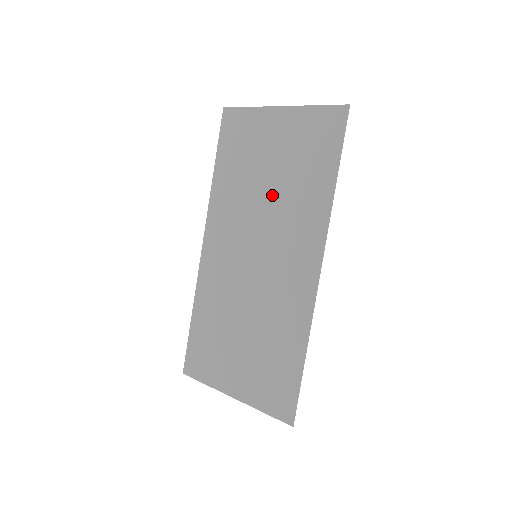
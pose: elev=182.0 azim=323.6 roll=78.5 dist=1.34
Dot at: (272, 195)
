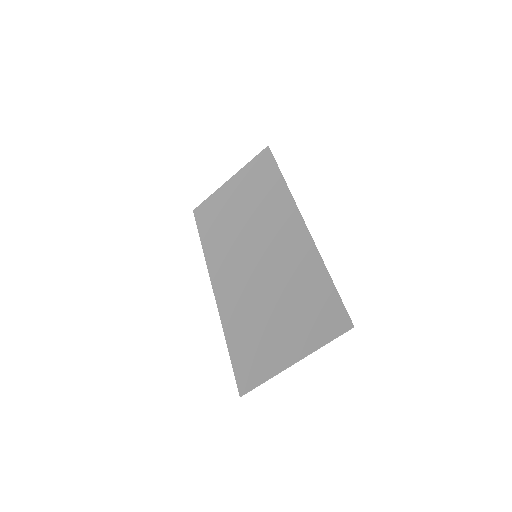
Dot at: (248, 217)
